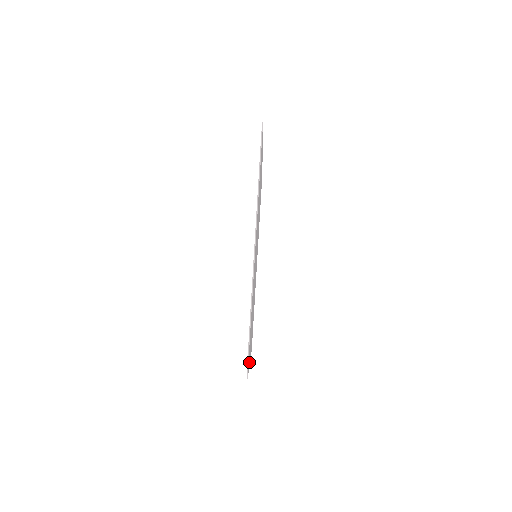
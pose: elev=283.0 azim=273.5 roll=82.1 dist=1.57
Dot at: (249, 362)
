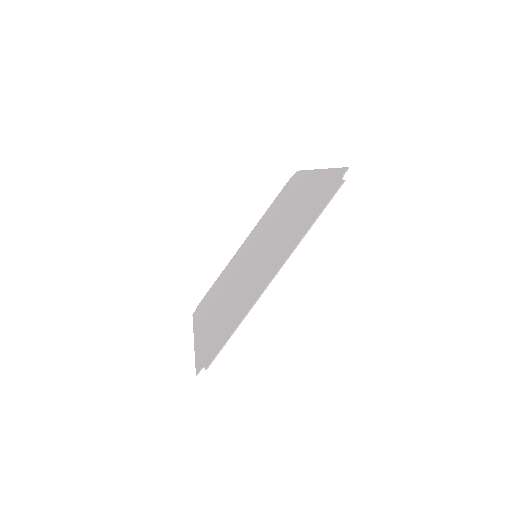
Dot at: (199, 349)
